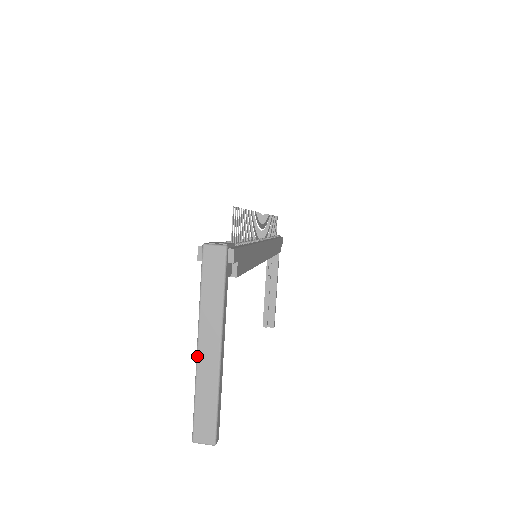
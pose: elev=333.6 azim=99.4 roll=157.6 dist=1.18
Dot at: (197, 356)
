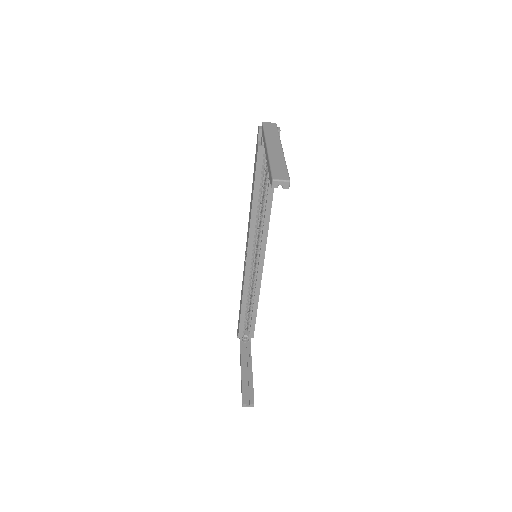
Dot at: (268, 150)
